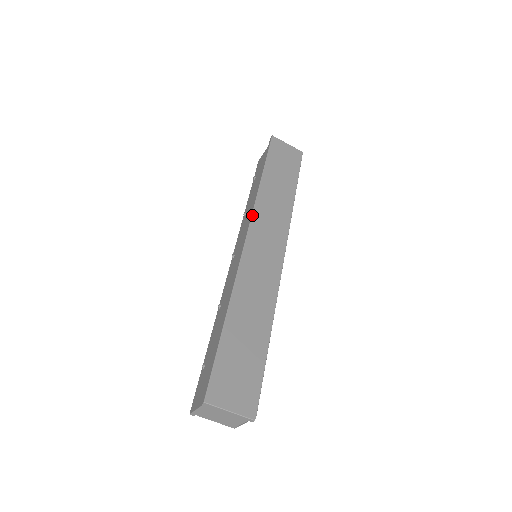
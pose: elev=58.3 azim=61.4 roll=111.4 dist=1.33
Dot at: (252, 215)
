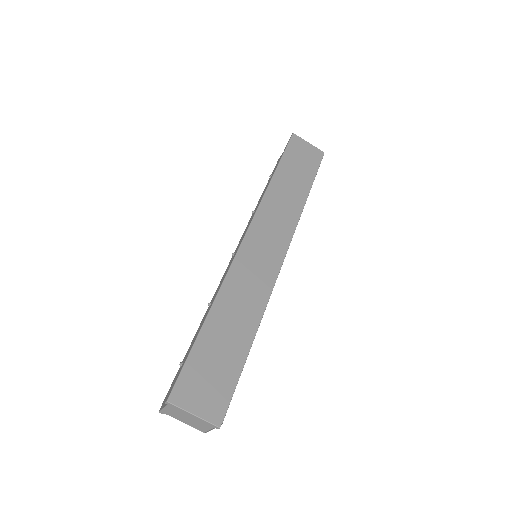
Dot at: (256, 213)
